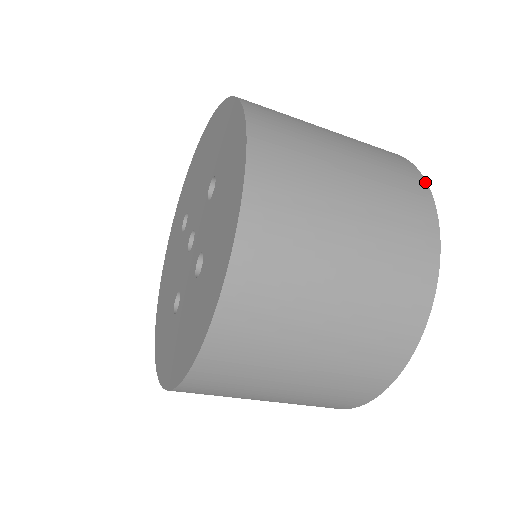
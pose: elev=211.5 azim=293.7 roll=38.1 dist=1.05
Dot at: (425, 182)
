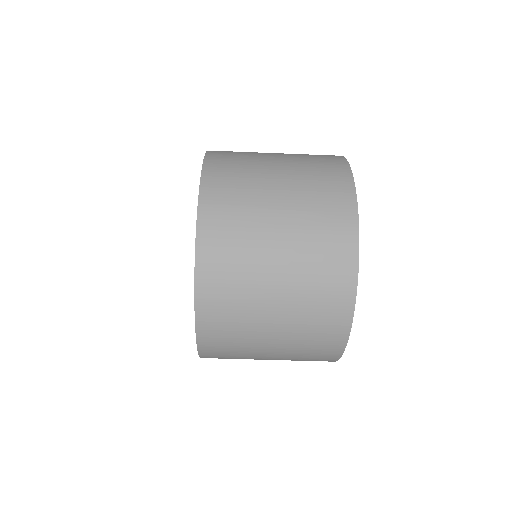
Dot at: (343, 158)
